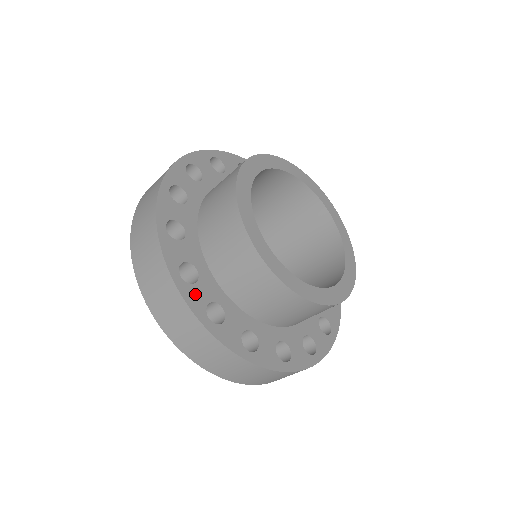
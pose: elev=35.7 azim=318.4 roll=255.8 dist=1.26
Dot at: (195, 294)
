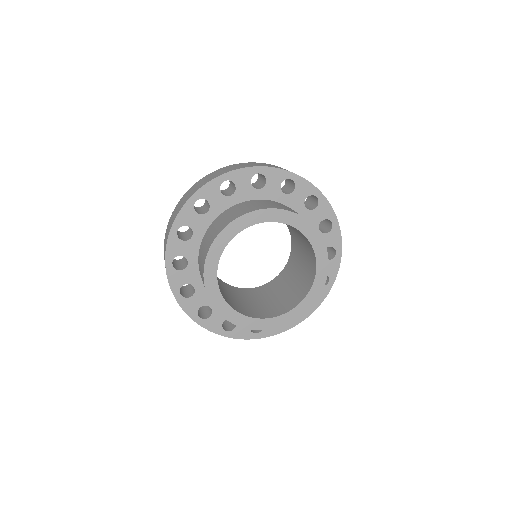
Dot at: (213, 322)
